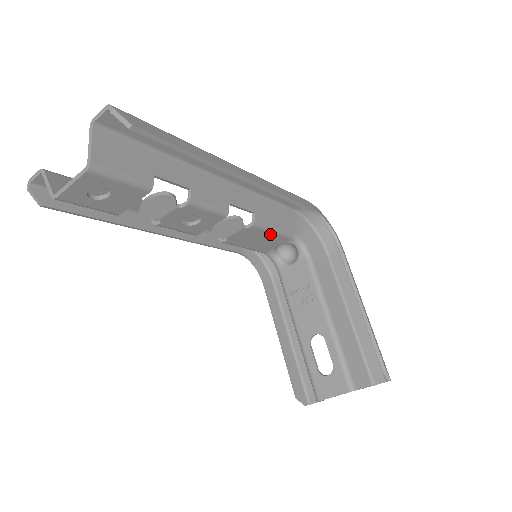
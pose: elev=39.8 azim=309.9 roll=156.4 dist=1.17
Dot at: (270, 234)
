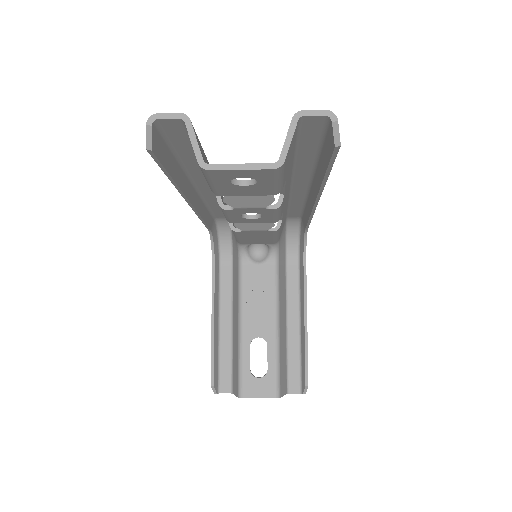
Dot at: (271, 238)
